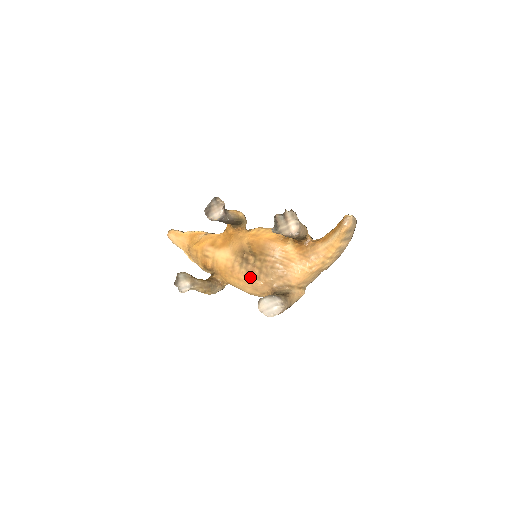
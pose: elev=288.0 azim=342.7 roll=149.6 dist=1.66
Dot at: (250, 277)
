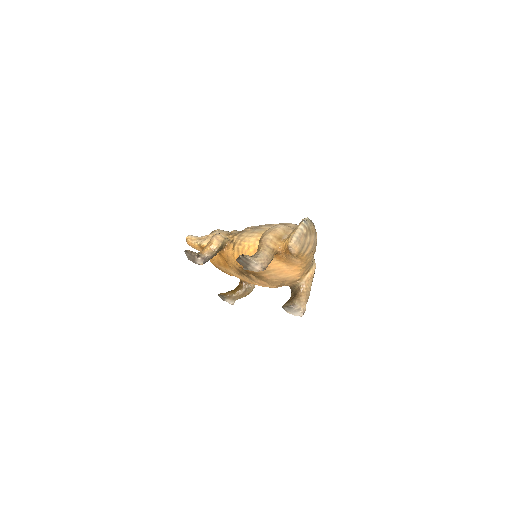
Dot at: (264, 286)
